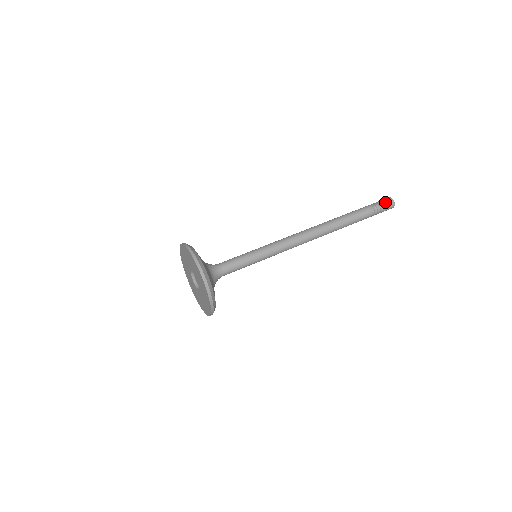
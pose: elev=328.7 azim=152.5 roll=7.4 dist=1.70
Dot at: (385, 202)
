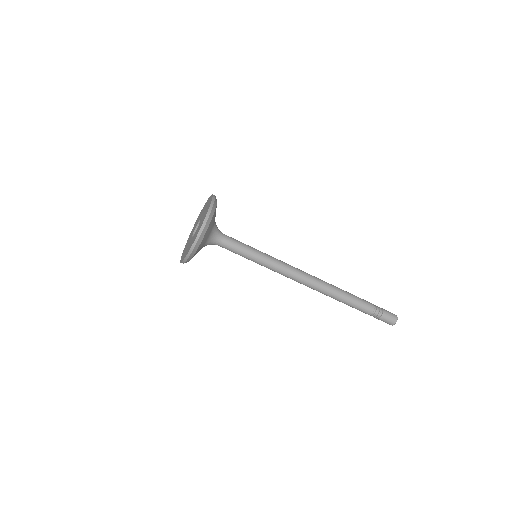
Dot at: (388, 318)
